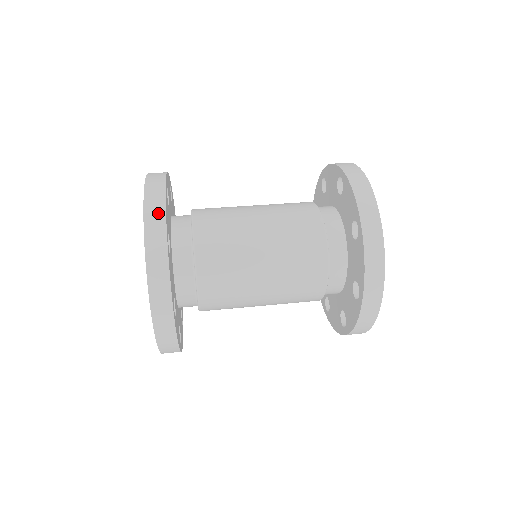
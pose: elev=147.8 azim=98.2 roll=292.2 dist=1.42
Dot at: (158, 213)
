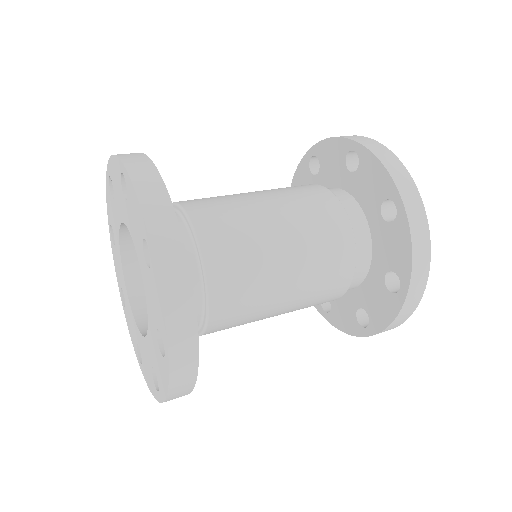
Dot at: (133, 153)
